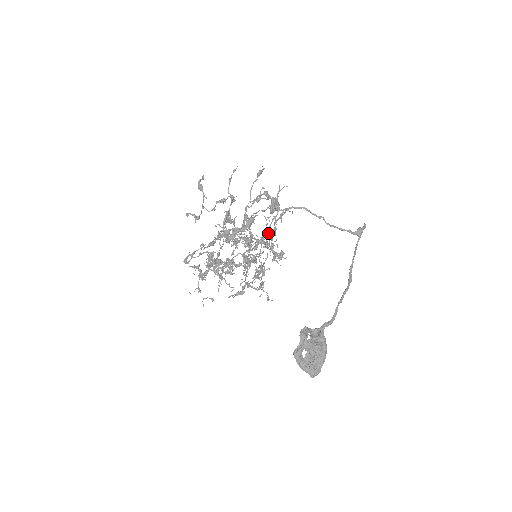
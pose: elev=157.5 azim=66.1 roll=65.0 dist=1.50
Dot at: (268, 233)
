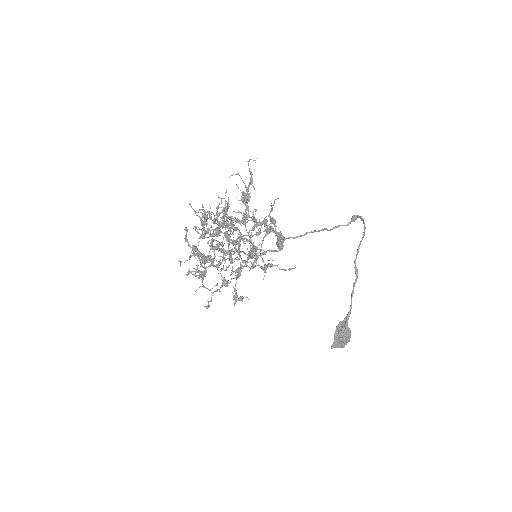
Dot at: (248, 211)
